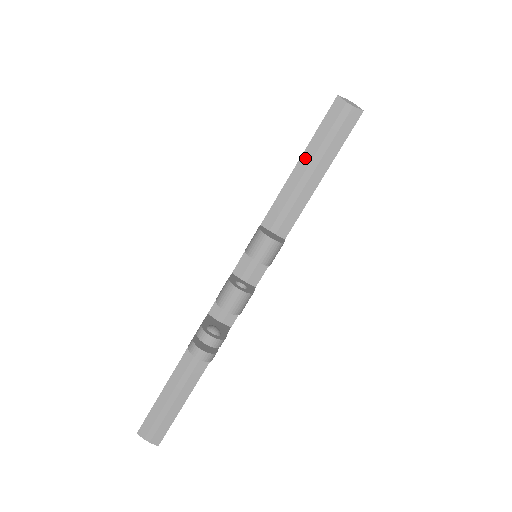
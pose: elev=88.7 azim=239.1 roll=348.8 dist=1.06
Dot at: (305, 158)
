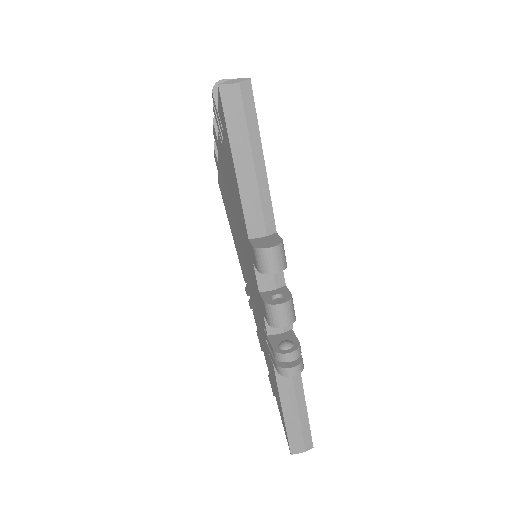
Dot at: (237, 159)
